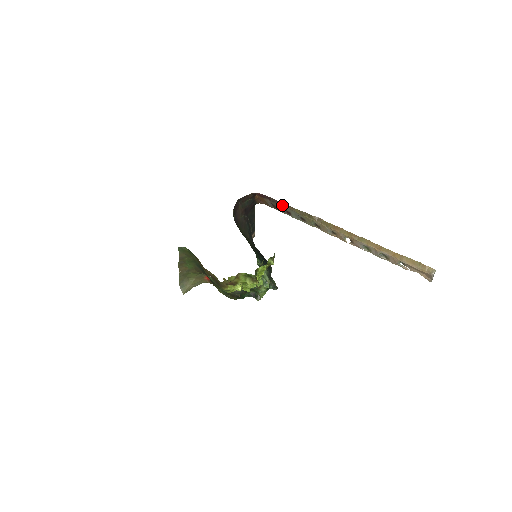
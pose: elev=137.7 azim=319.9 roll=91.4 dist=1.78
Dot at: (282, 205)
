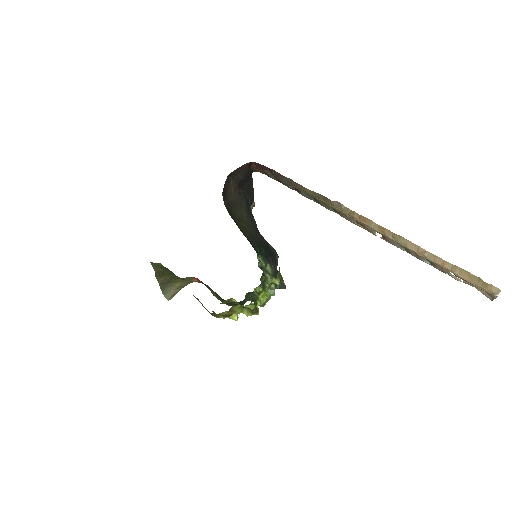
Dot at: (288, 181)
